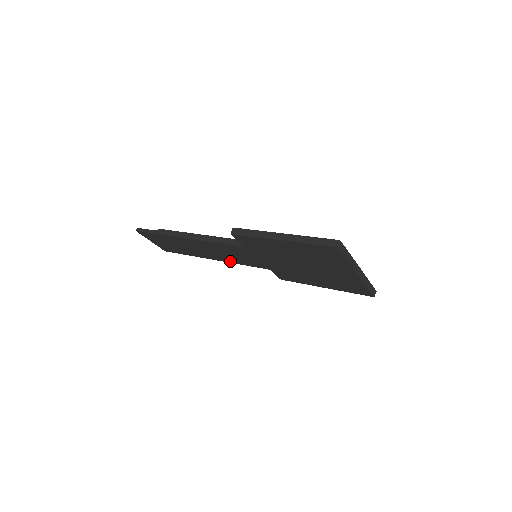
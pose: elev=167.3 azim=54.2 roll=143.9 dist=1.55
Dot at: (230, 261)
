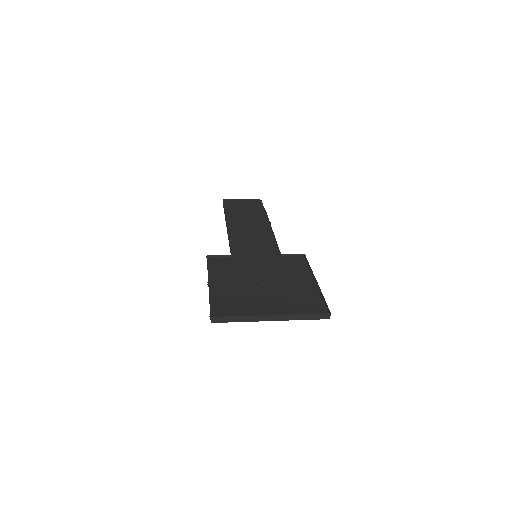
Dot at: occluded
